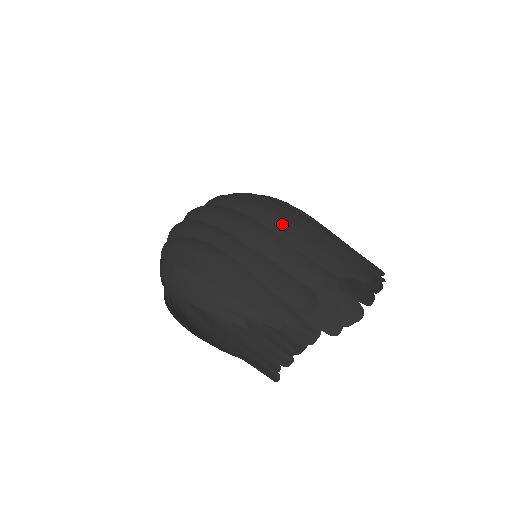
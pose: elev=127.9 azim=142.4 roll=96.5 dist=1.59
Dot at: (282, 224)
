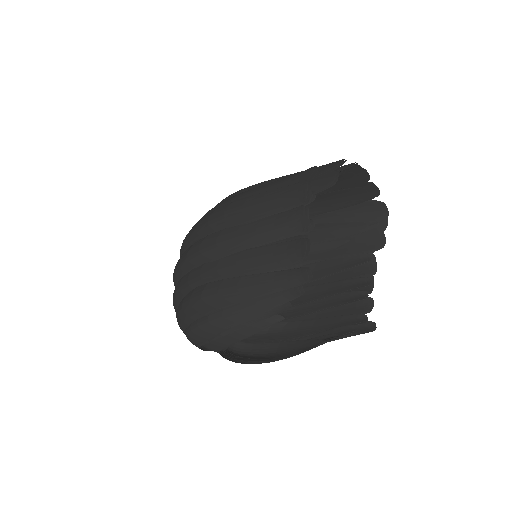
Dot at: (230, 215)
